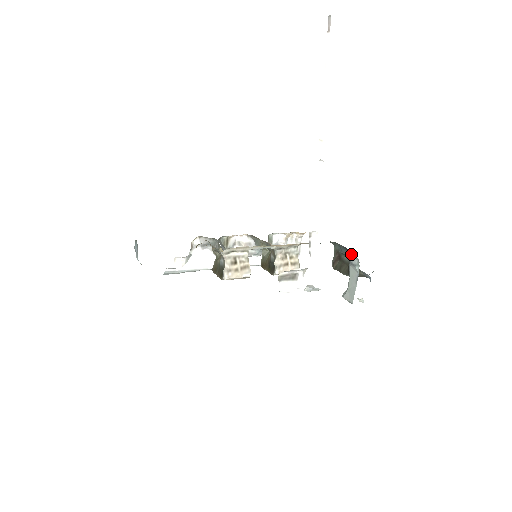
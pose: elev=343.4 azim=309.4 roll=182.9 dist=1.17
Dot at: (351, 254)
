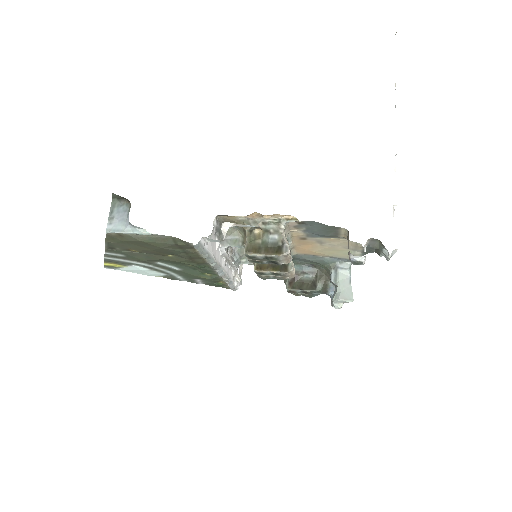
Dot at: (318, 270)
